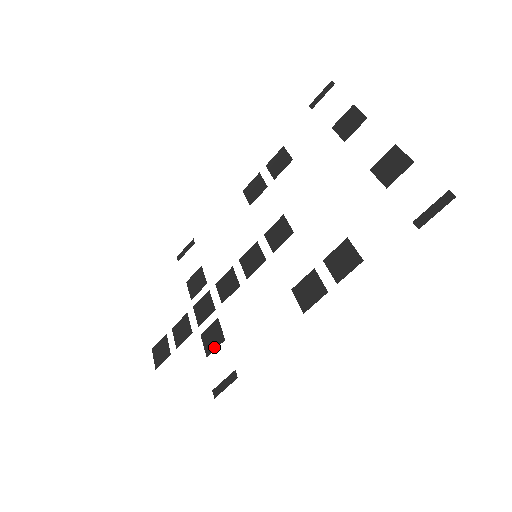
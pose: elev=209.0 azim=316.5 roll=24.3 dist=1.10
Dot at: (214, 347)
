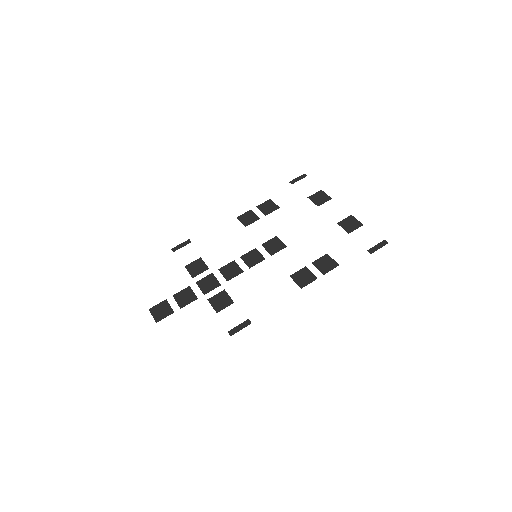
Dot at: (224, 307)
